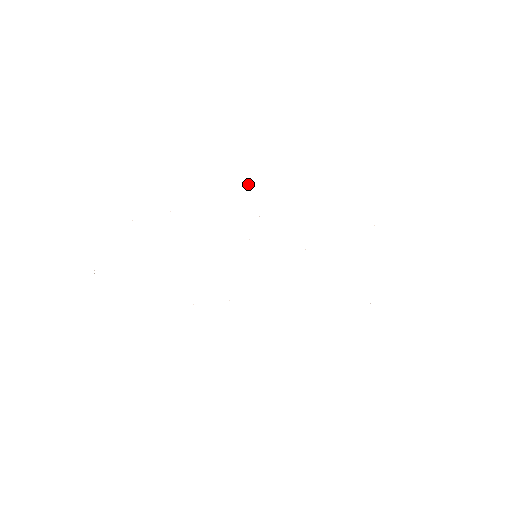
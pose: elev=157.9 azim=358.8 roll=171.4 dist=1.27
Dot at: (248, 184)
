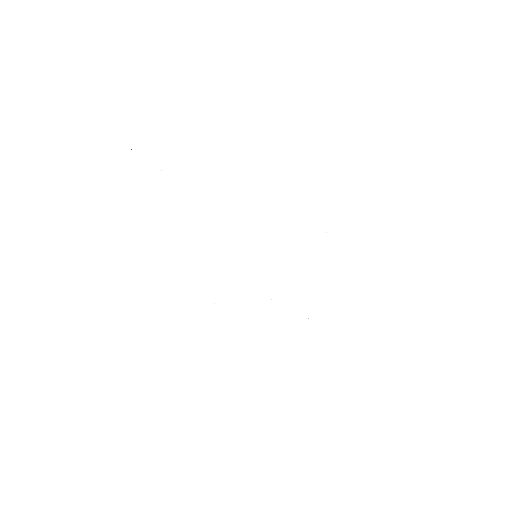
Dot at: occluded
